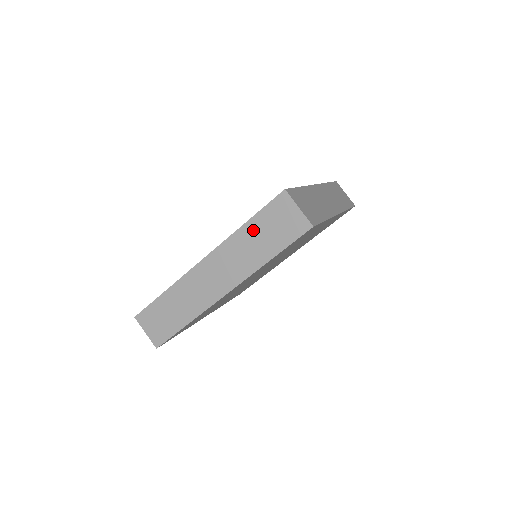
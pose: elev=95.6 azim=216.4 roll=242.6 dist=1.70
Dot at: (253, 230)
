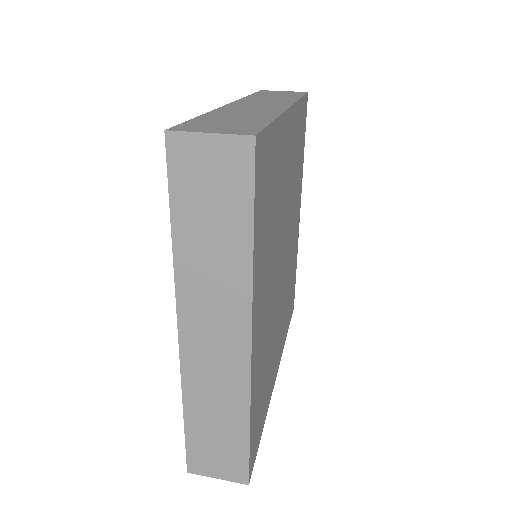
Dot at: (261, 95)
